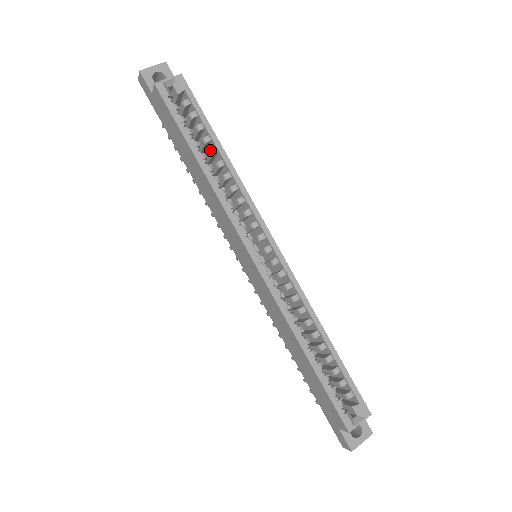
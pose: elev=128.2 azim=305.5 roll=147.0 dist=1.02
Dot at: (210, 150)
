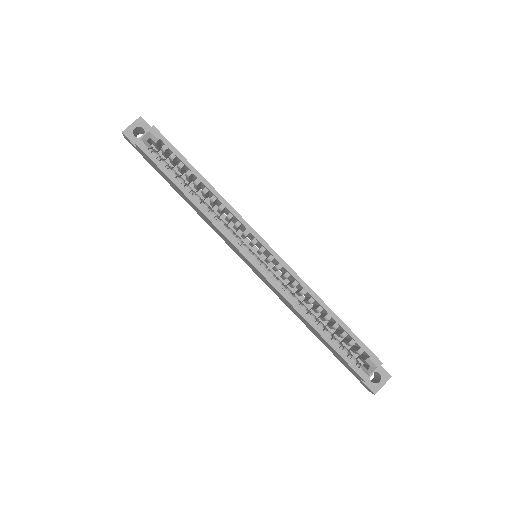
Dot at: (194, 182)
